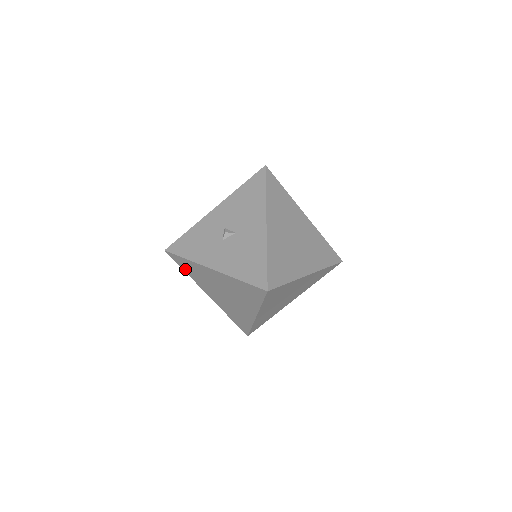
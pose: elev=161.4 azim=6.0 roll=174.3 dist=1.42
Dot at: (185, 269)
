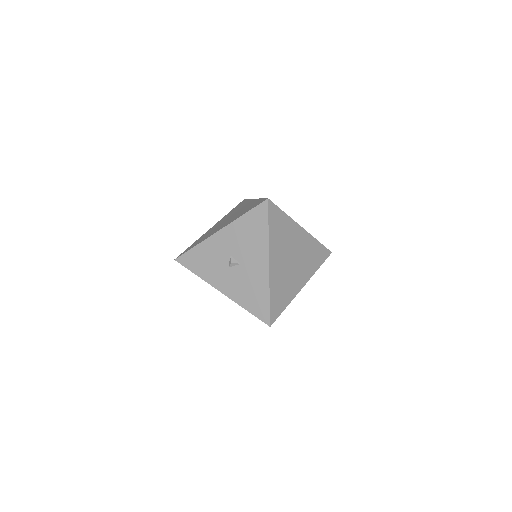
Dot at: occluded
